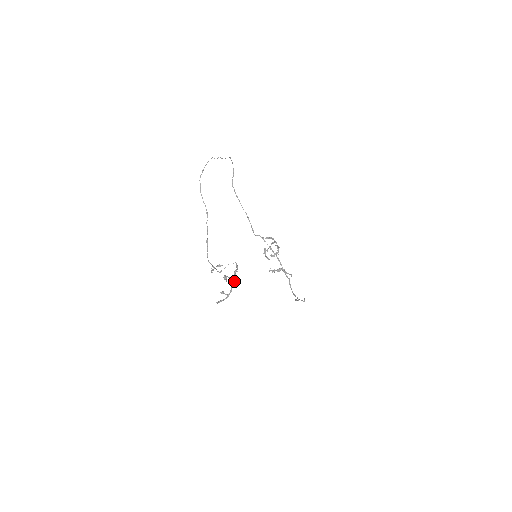
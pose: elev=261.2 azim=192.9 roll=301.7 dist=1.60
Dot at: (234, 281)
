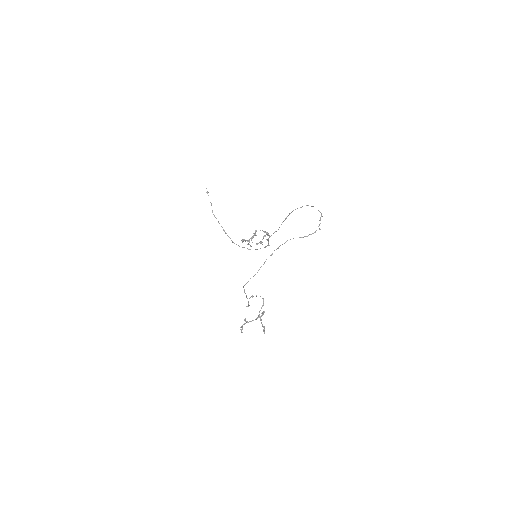
Dot at: occluded
